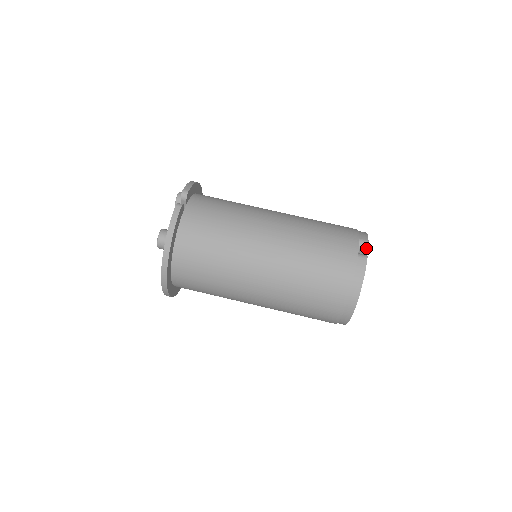
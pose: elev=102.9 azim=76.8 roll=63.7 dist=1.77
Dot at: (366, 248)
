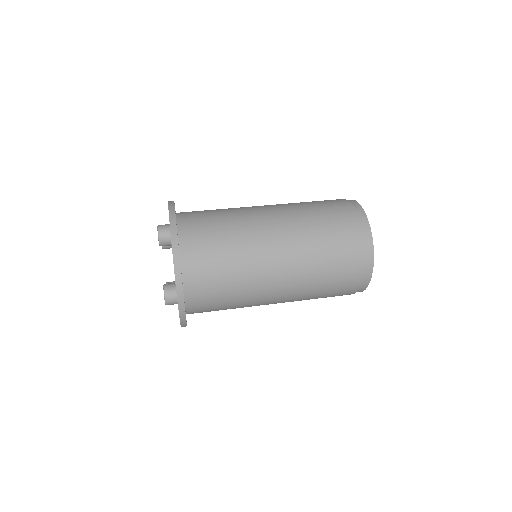
Dot at: occluded
